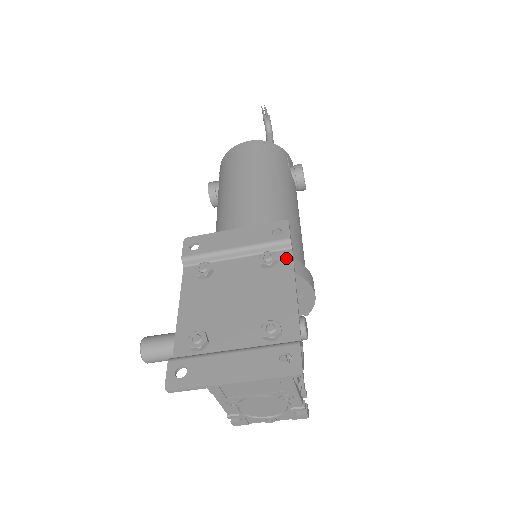
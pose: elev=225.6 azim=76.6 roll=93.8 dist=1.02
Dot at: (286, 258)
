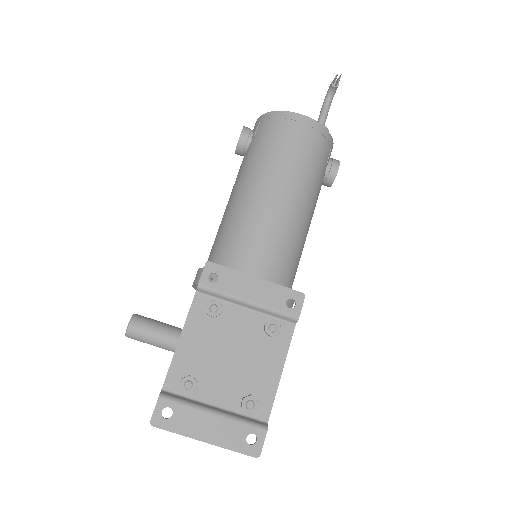
Dot at: (287, 333)
